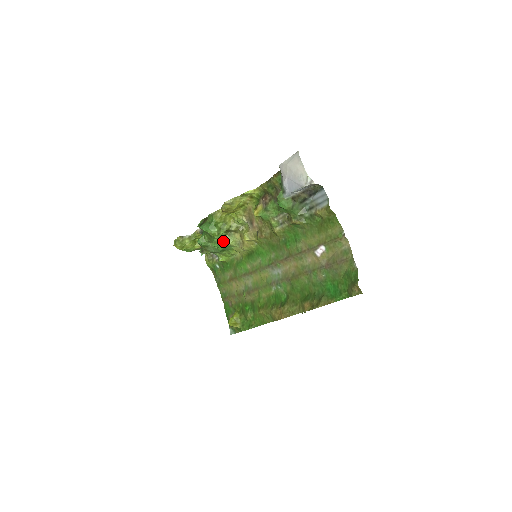
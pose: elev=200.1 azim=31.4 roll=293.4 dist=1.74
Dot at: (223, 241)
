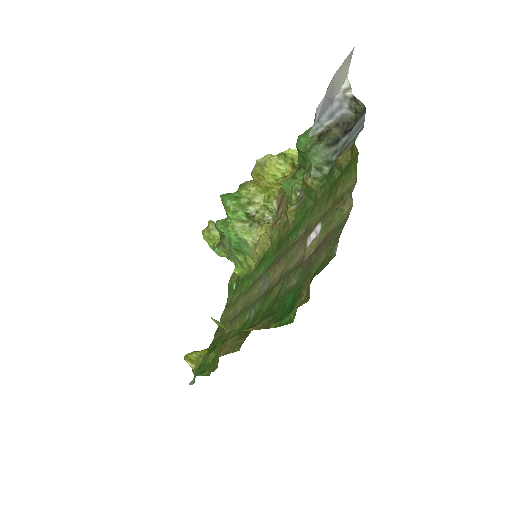
Dot at: (238, 229)
